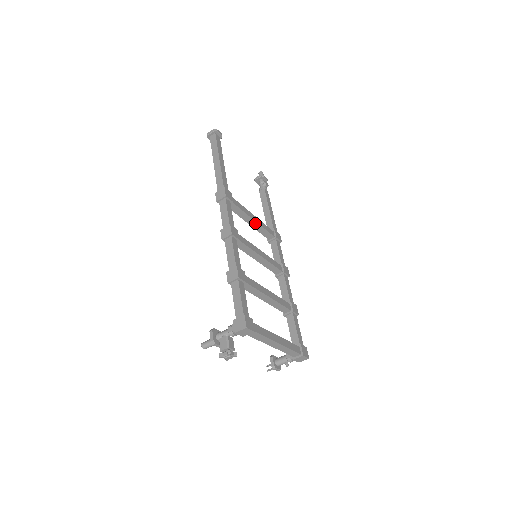
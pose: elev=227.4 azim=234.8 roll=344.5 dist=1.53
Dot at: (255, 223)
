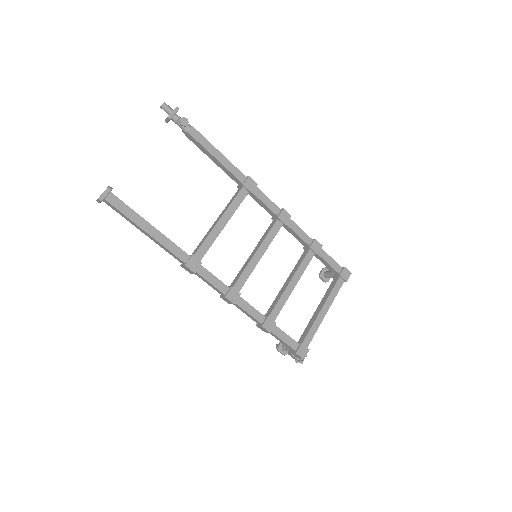
Dot at: (227, 222)
